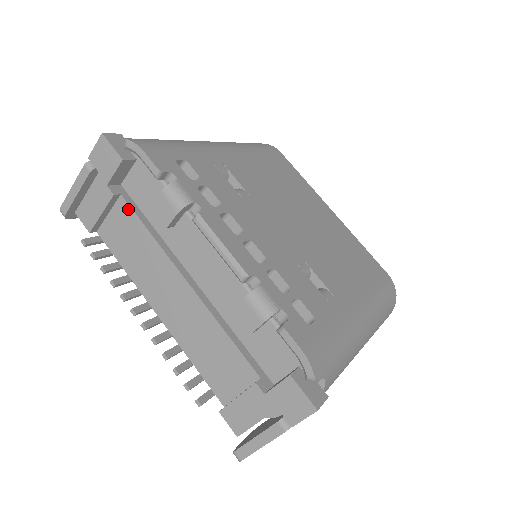
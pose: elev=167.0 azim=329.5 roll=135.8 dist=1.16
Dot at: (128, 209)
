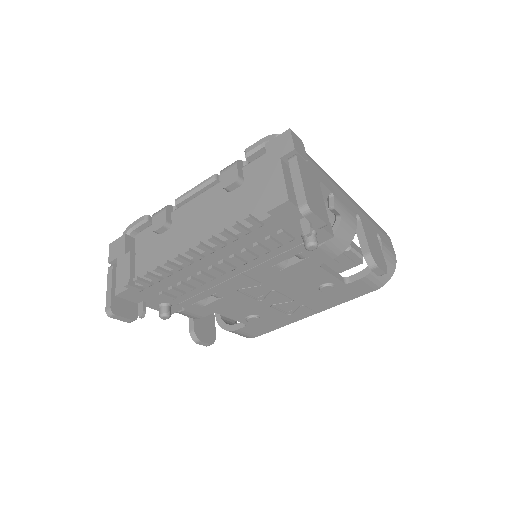
Dot at: (143, 251)
